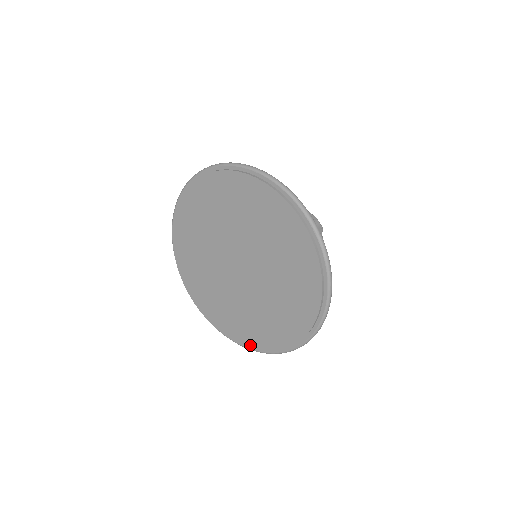
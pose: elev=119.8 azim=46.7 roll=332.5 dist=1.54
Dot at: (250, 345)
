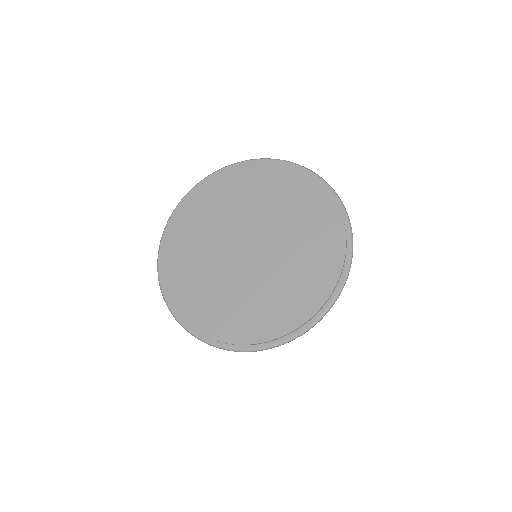
Dot at: (183, 314)
